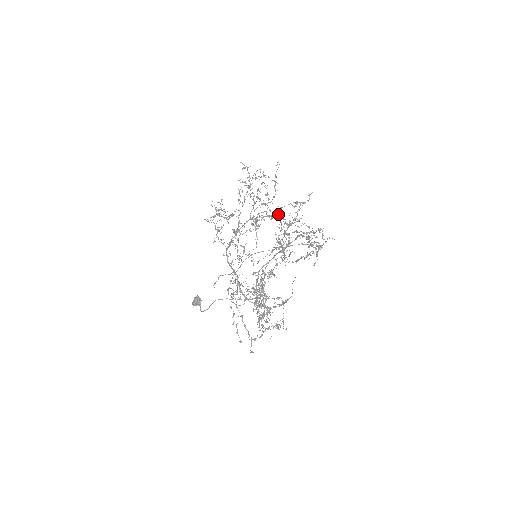
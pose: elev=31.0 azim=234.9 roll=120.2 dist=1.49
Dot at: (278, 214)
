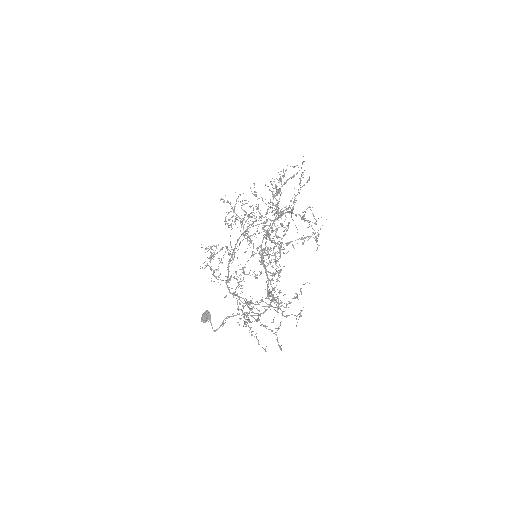
Dot at: (267, 225)
